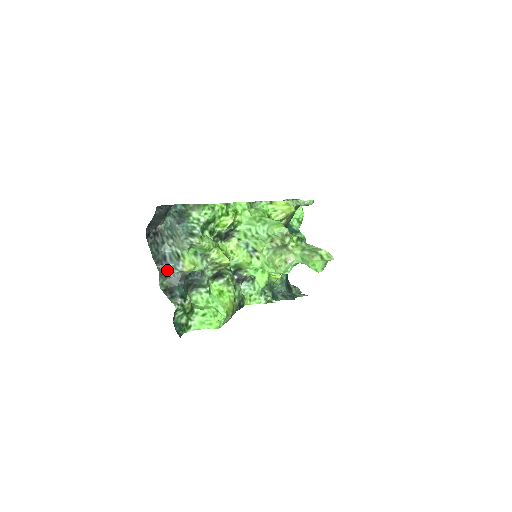
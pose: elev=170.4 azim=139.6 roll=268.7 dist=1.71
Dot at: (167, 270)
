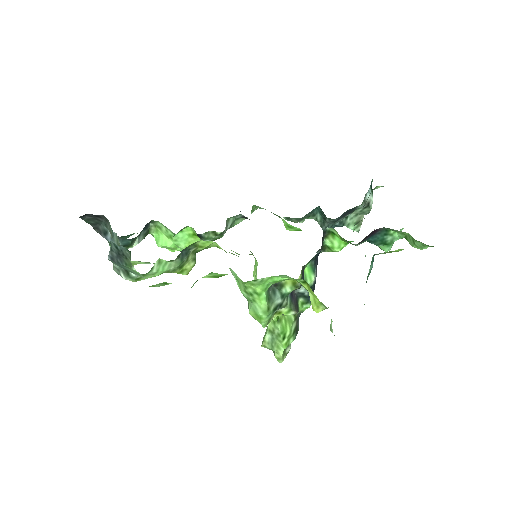
Dot at: occluded
